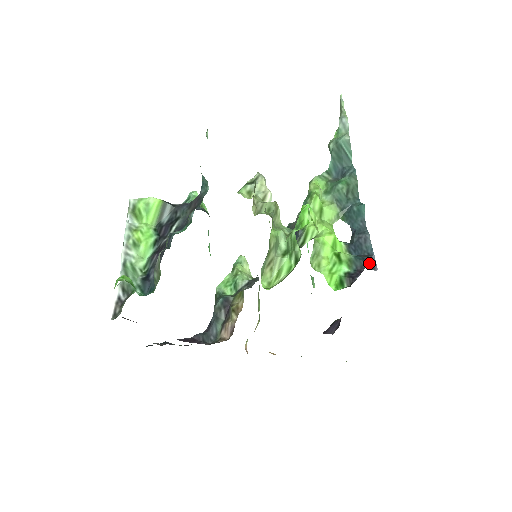
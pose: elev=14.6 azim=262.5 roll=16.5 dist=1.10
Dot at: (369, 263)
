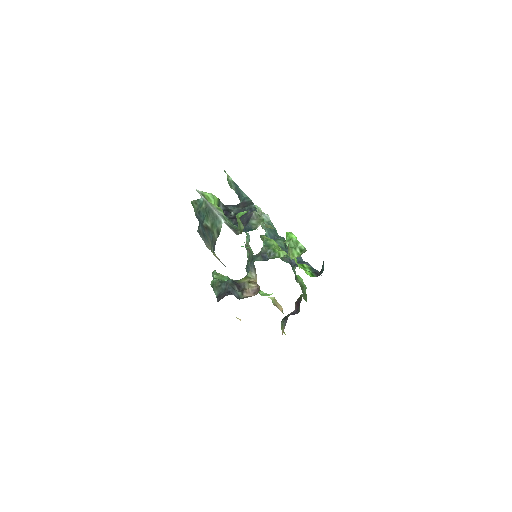
Dot at: (318, 272)
